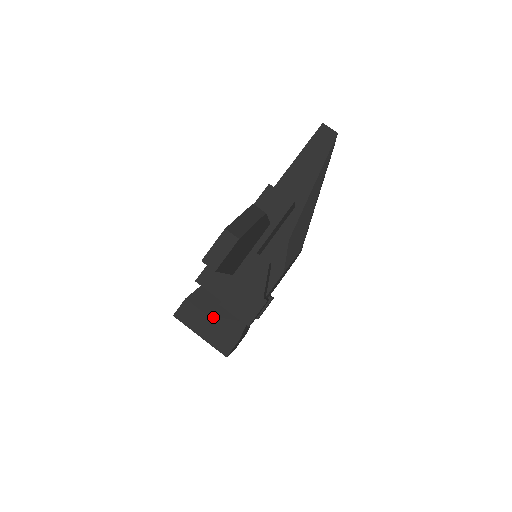
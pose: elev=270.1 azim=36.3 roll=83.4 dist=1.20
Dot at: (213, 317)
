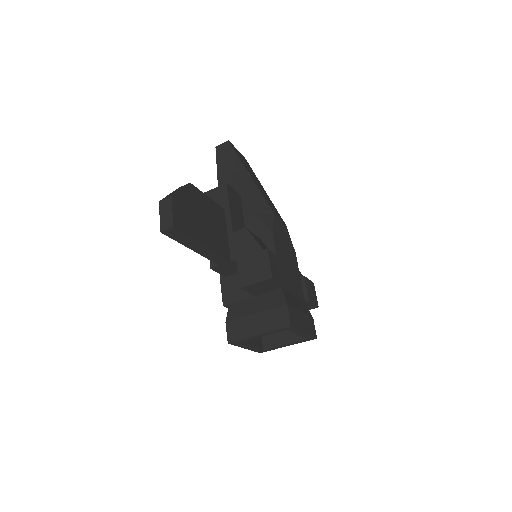
Dot at: (255, 312)
